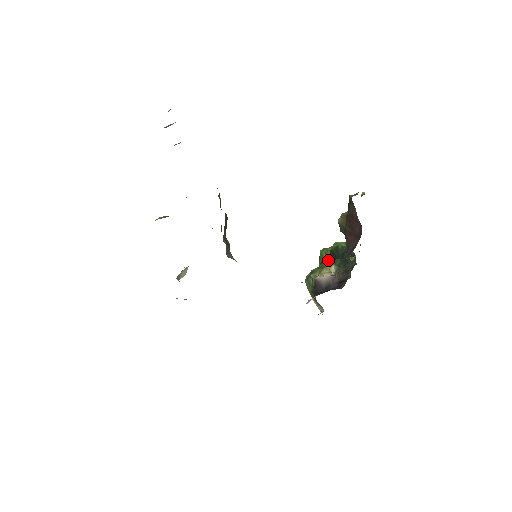
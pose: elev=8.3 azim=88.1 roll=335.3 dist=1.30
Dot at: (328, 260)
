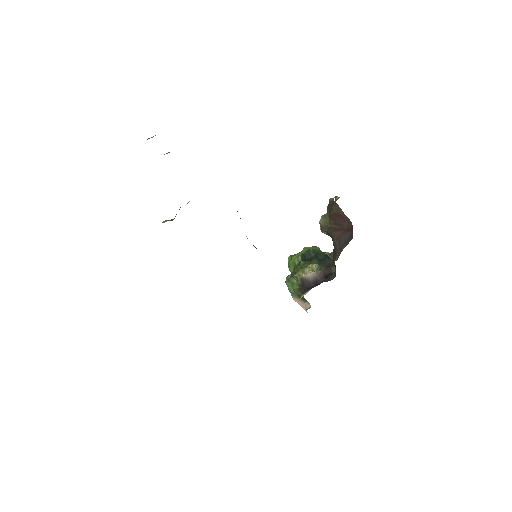
Dot at: (305, 262)
